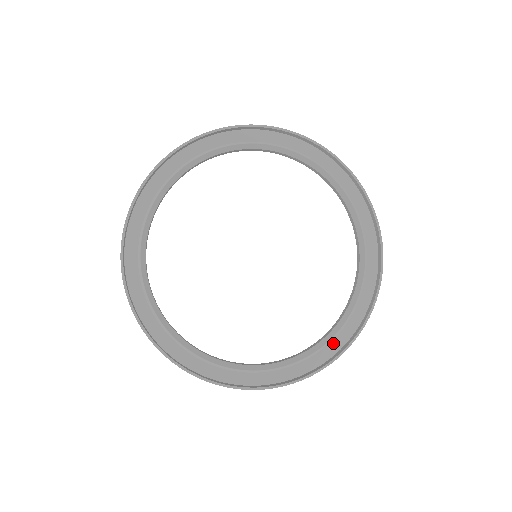
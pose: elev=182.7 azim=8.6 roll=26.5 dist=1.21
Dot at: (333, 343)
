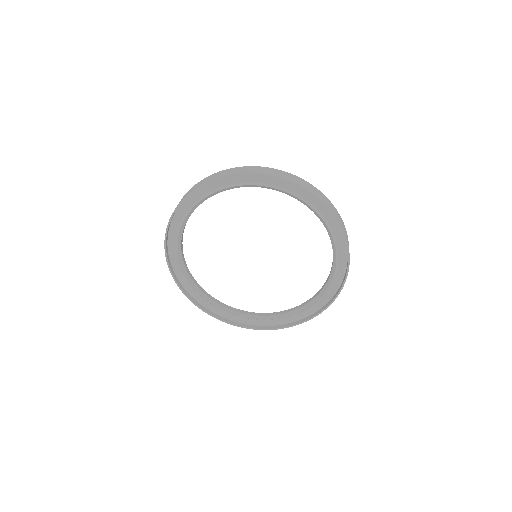
Dot at: (309, 309)
